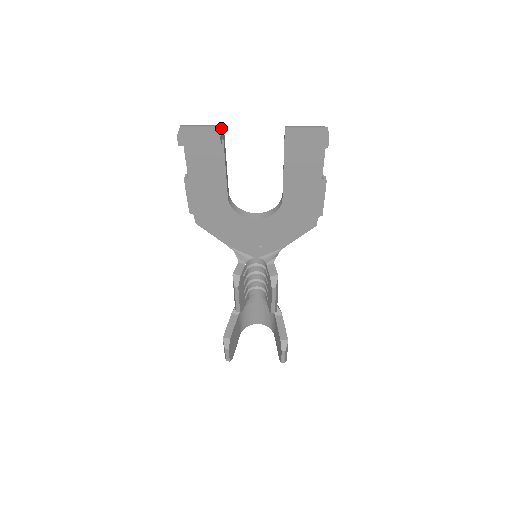
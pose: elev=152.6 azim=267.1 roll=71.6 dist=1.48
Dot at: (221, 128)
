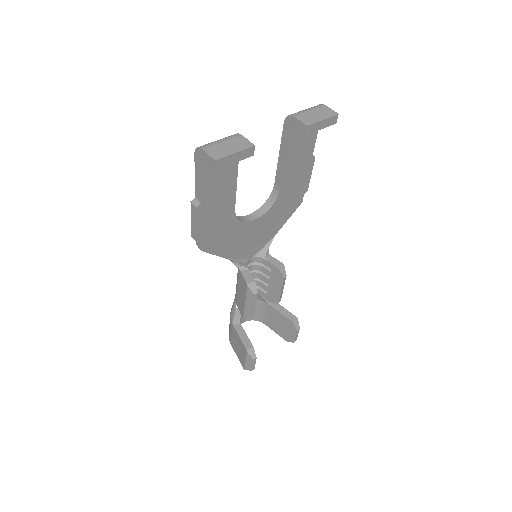
Dot at: (243, 136)
